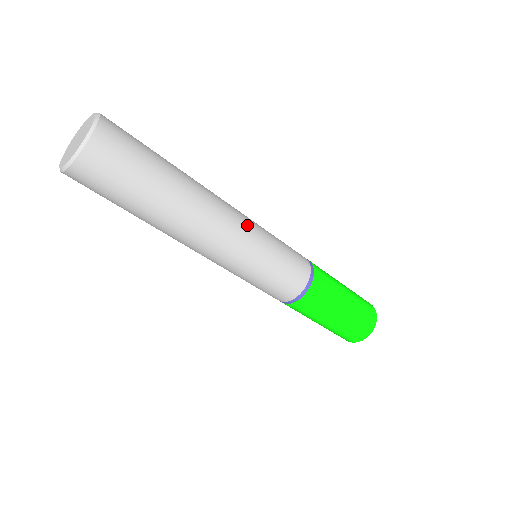
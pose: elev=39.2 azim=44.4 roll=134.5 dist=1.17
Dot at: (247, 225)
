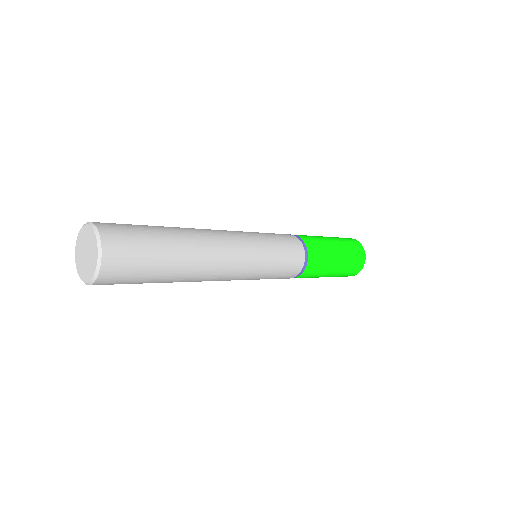
Dot at: (242, 271)
